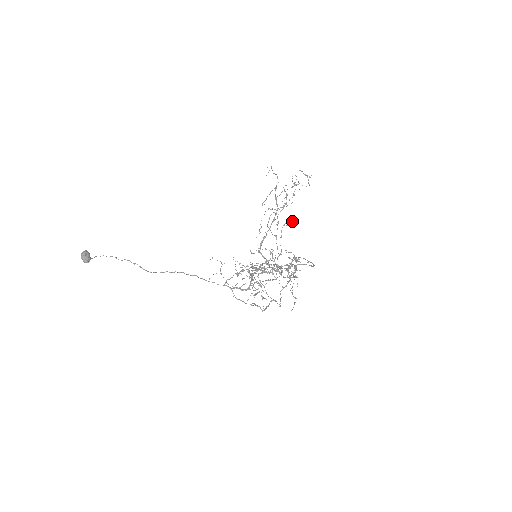
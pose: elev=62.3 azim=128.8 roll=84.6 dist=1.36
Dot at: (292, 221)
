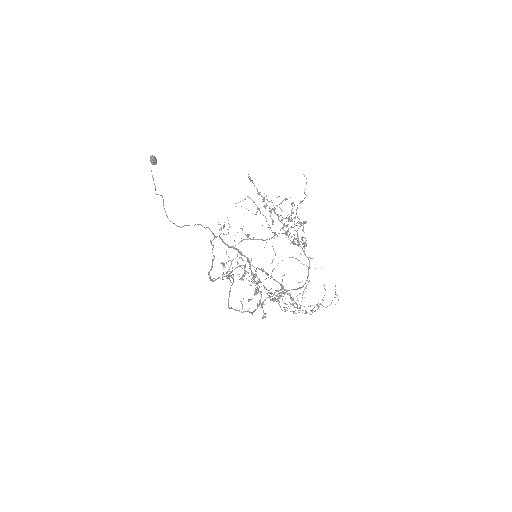
Dot at: (299, 293)
